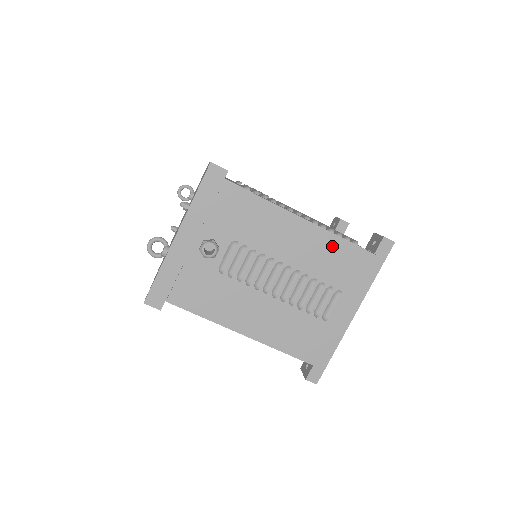
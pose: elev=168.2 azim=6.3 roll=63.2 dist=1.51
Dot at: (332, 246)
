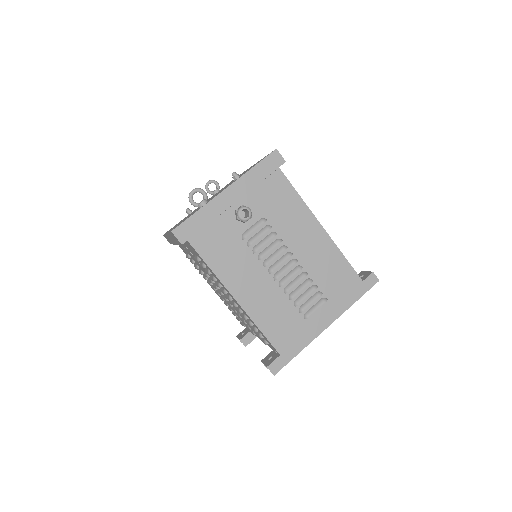
Dot at: (335, 259)
